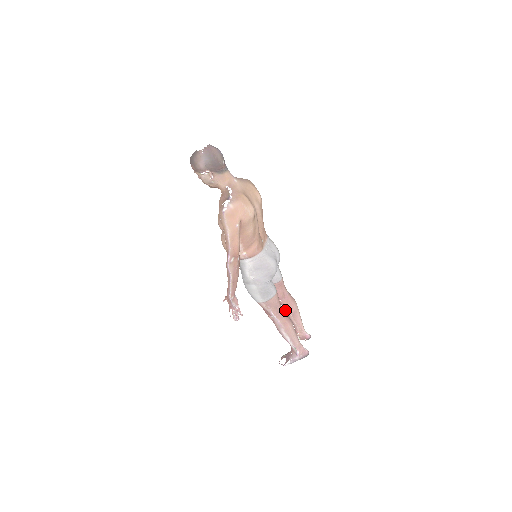
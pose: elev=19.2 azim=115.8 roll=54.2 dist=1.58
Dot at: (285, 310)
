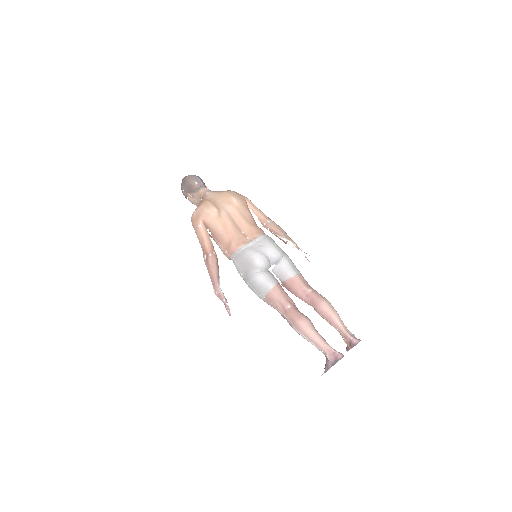
Dot at: (317, 312)
